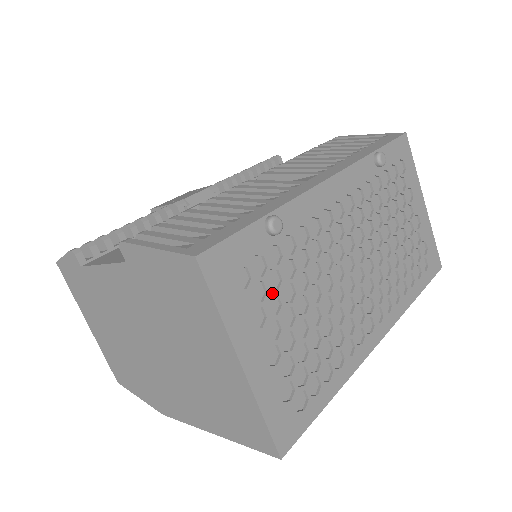
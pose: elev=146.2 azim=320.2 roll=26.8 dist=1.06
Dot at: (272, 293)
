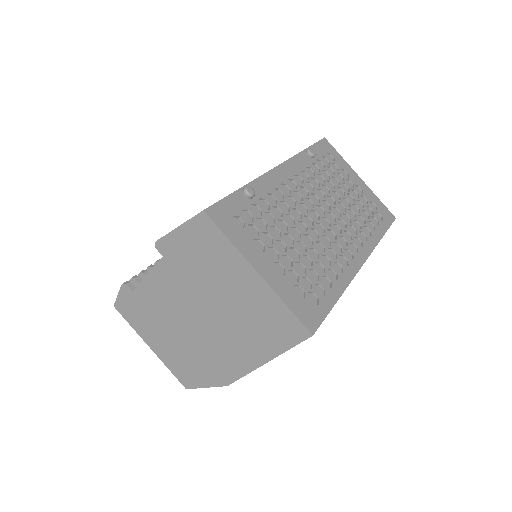
Dot at: (263, 231)
